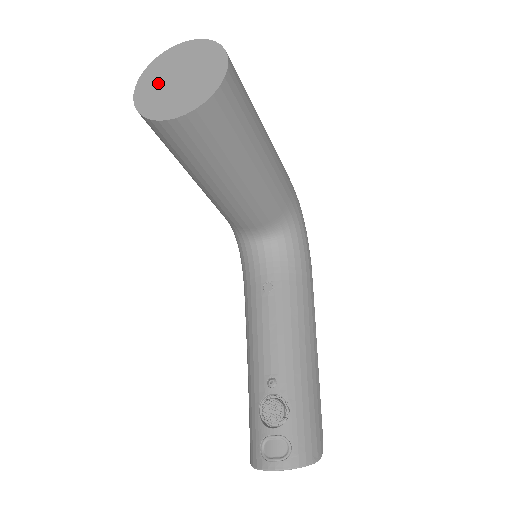
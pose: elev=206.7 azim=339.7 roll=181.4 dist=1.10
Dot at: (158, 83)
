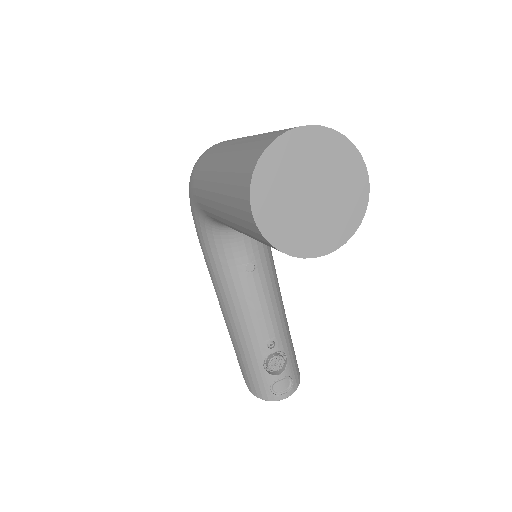
Dot at: (285, 199)
